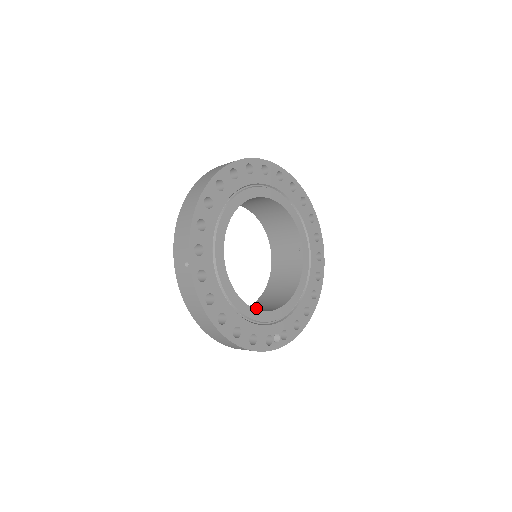
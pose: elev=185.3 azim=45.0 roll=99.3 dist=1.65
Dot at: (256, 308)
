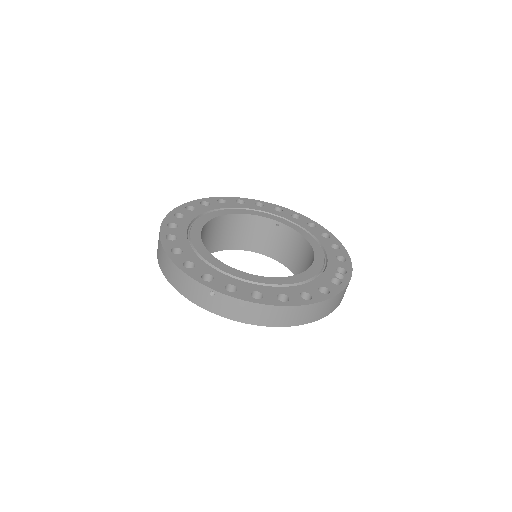
Dot at: occluded
